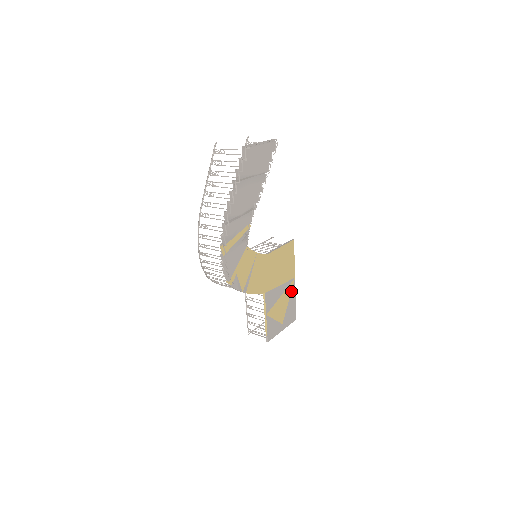
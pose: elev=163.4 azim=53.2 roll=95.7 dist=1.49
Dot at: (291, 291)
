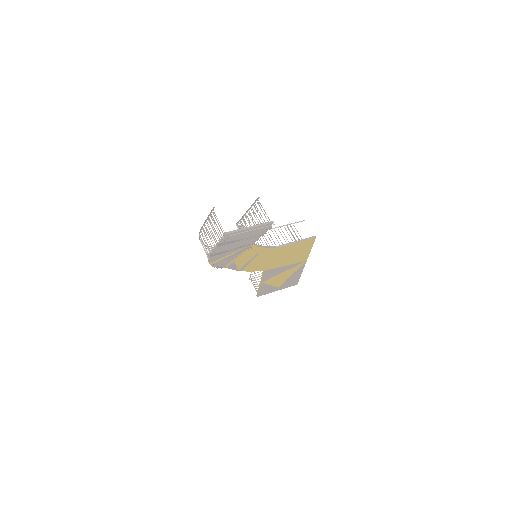
Dot at: (298, 268)
